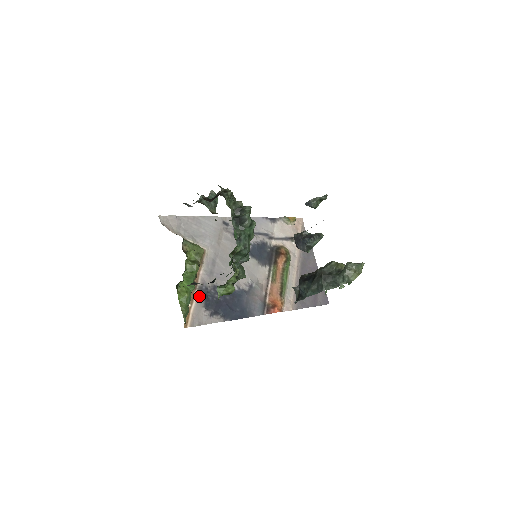
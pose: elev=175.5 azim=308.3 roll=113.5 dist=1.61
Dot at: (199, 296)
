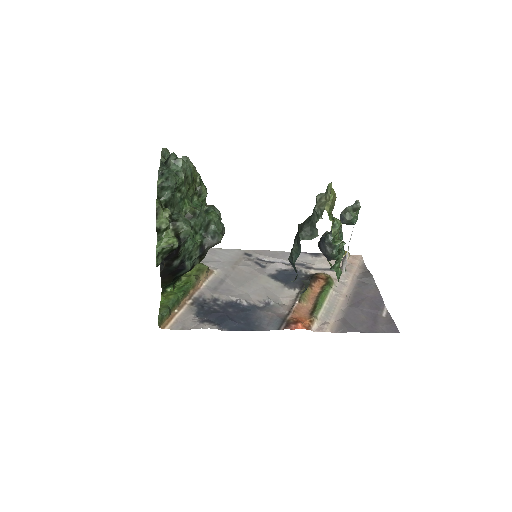
Dot at: (192, 306)
